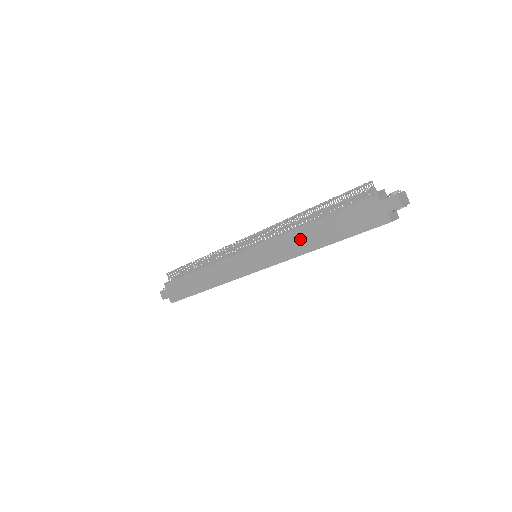
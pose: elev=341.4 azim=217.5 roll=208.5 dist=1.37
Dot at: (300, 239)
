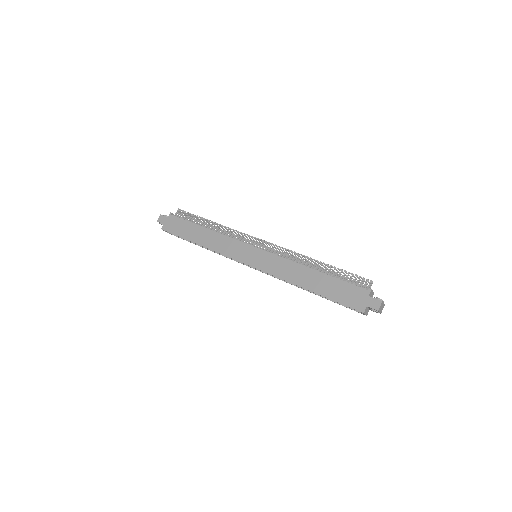
Dot at: (298, 272)
